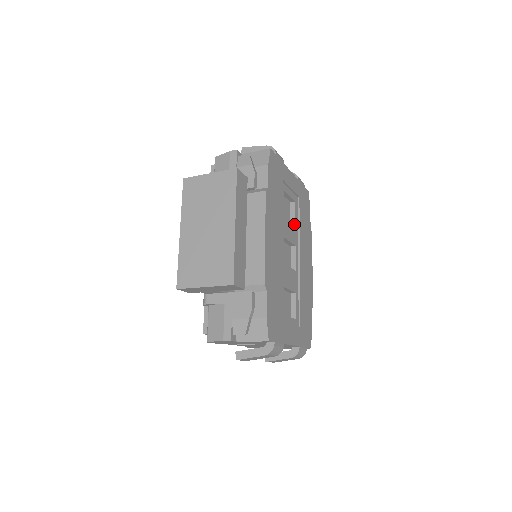
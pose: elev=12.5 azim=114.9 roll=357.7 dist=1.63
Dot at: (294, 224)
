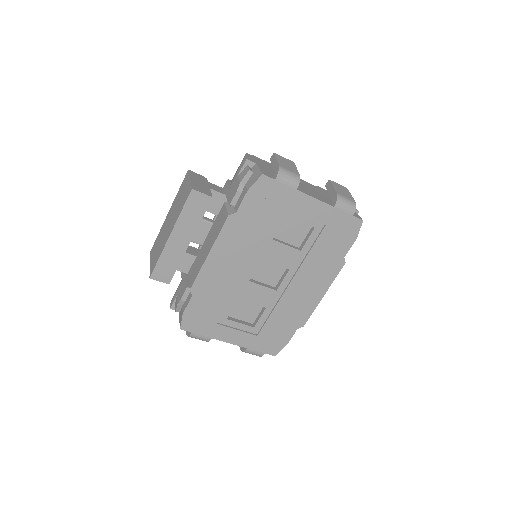
Dot at: (298, 249)
